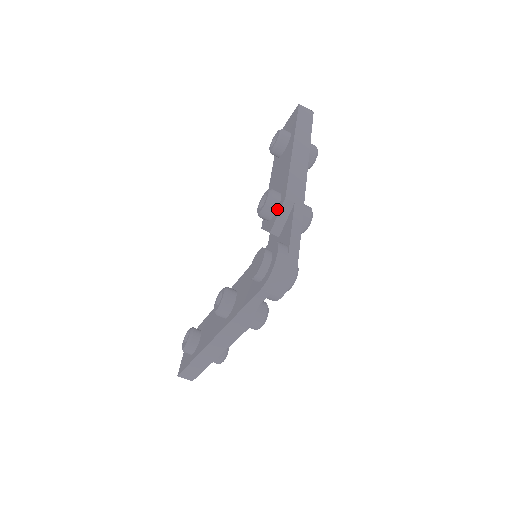
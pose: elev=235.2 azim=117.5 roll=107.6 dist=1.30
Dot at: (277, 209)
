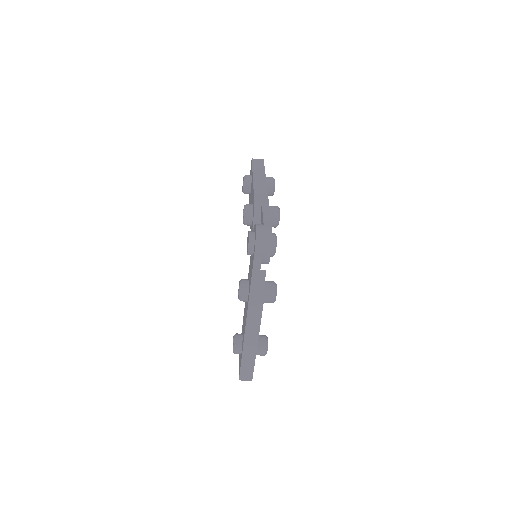
Dot at: (253, 213)
